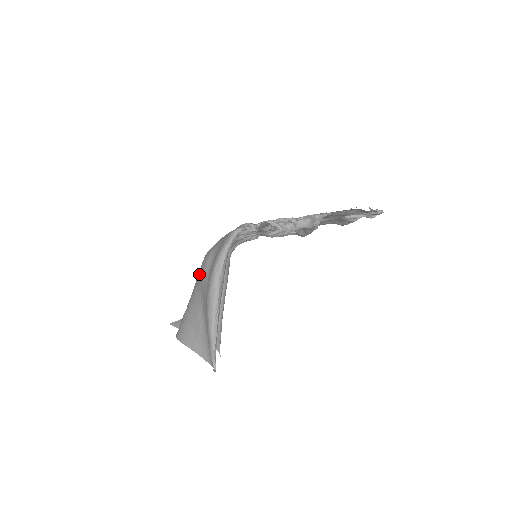
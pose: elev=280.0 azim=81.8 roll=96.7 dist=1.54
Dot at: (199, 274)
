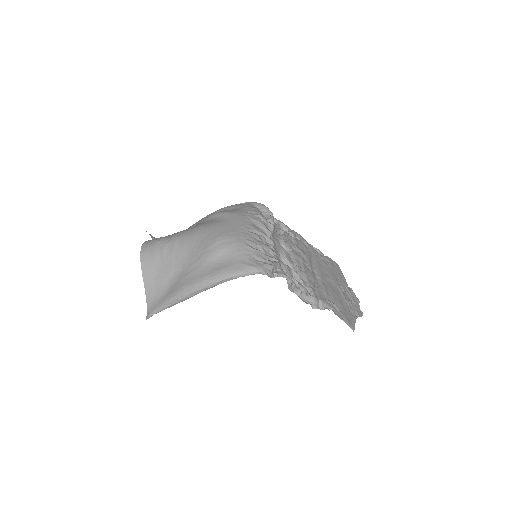
Dot at: (203, 241)
